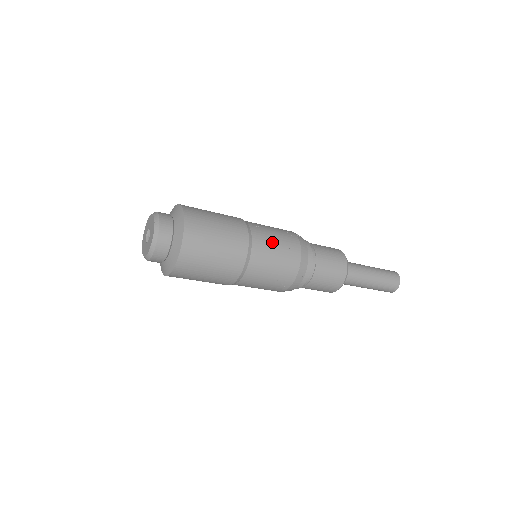
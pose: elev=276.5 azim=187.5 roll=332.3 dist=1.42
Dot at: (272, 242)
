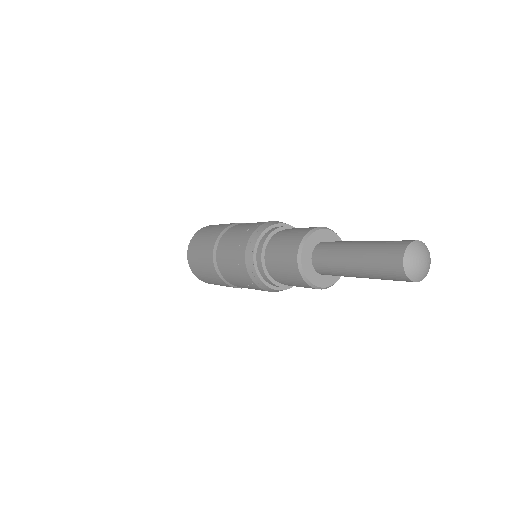
Dot at: occluded
